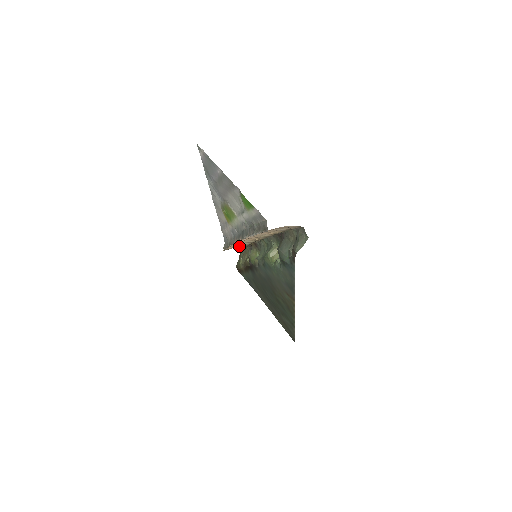
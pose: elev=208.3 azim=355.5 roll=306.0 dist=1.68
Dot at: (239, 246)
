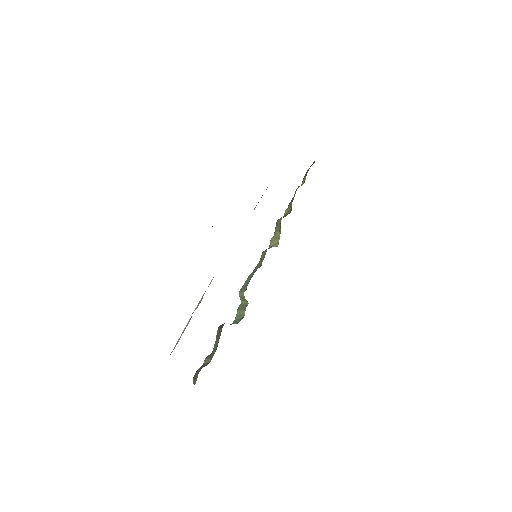
Dot at: occluded
